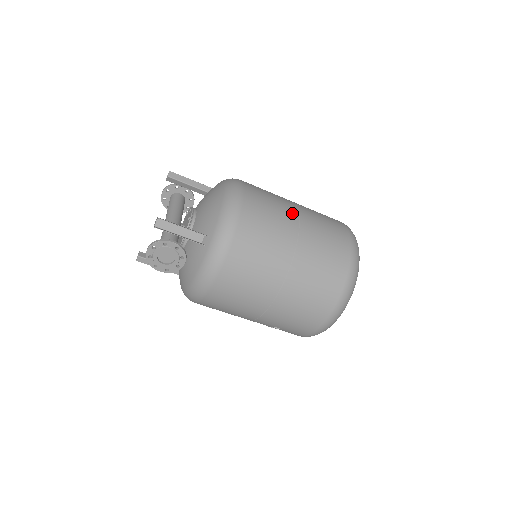
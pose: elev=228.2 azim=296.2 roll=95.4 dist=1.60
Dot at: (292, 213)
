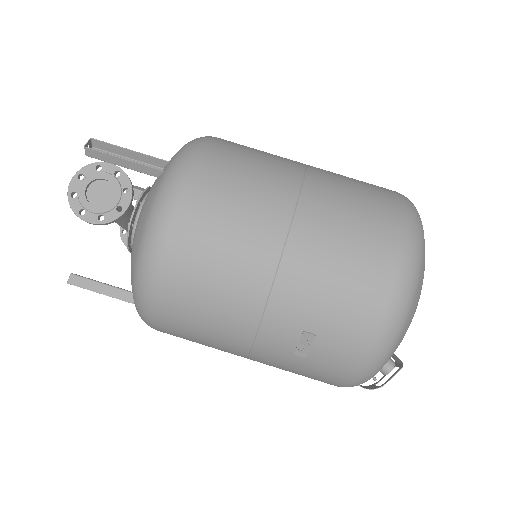
Dot at: occluded
